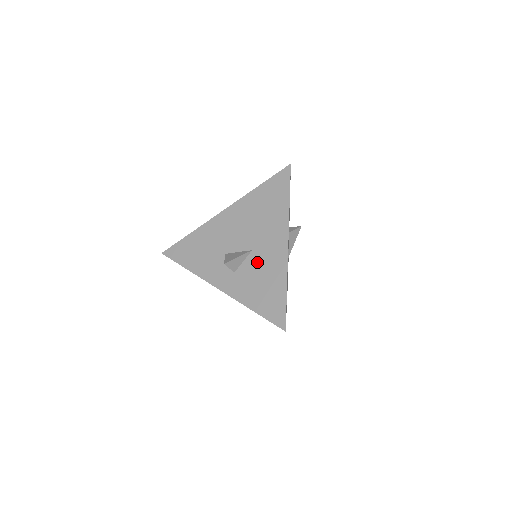
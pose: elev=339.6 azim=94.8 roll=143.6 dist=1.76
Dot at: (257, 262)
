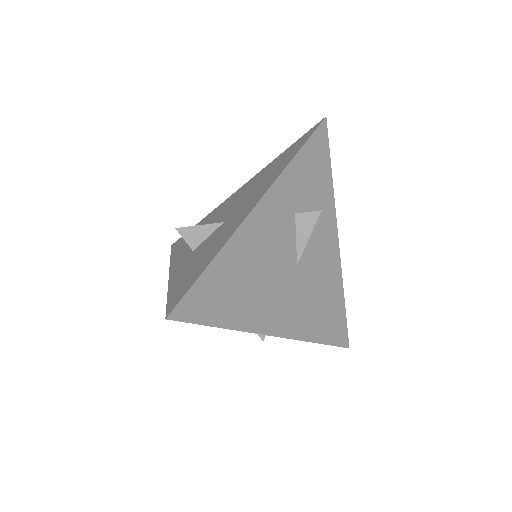
Dot at: (216, 234)
